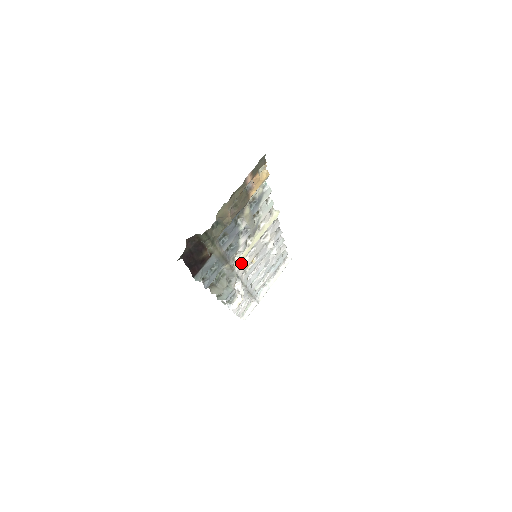
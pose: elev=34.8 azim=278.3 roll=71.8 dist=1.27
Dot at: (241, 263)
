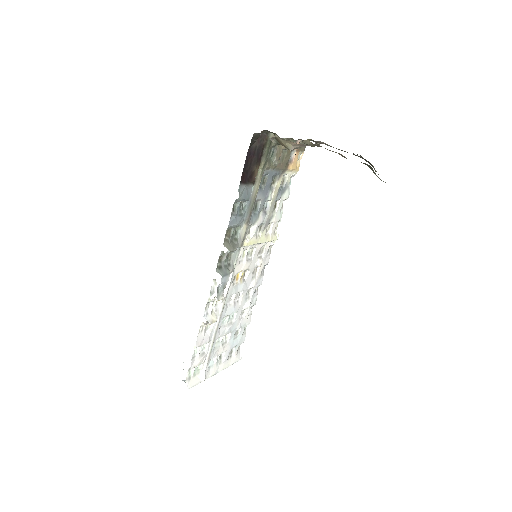
Dot at: (240, 259)
